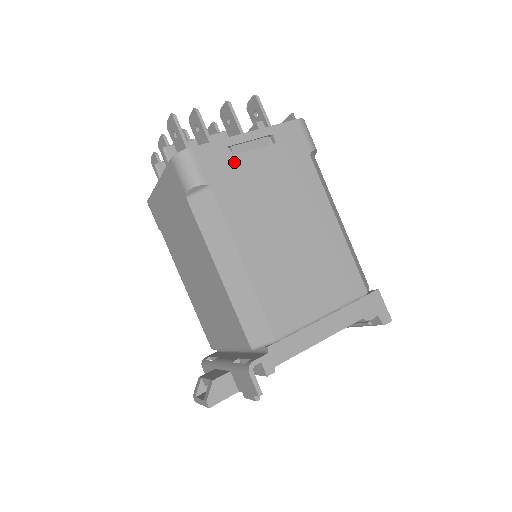
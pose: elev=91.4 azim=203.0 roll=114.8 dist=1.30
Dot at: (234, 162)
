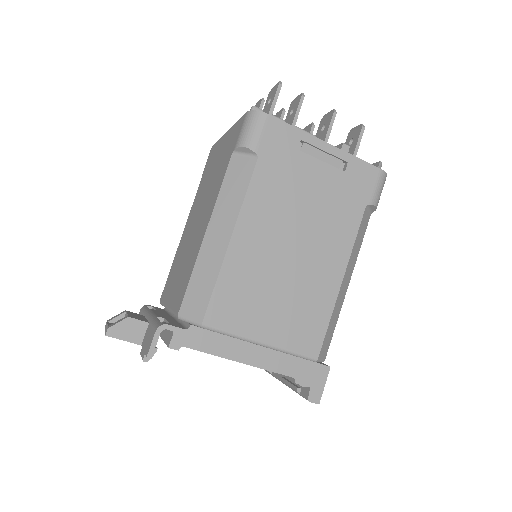
Dot at: (295, 156)
